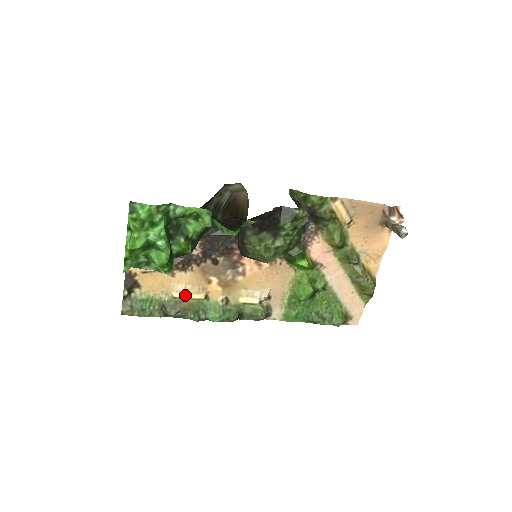
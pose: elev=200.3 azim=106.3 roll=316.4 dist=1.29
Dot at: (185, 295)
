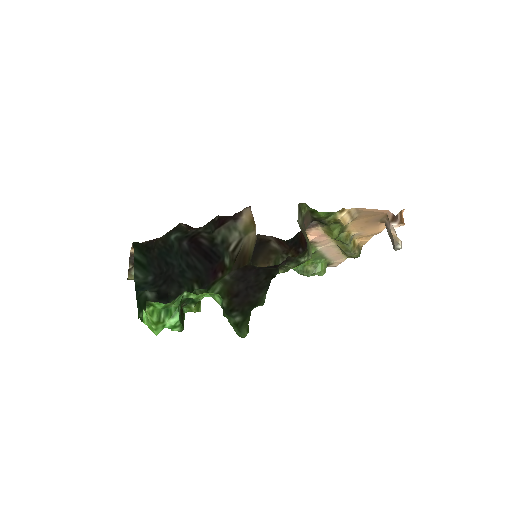
Dot at: occluded
